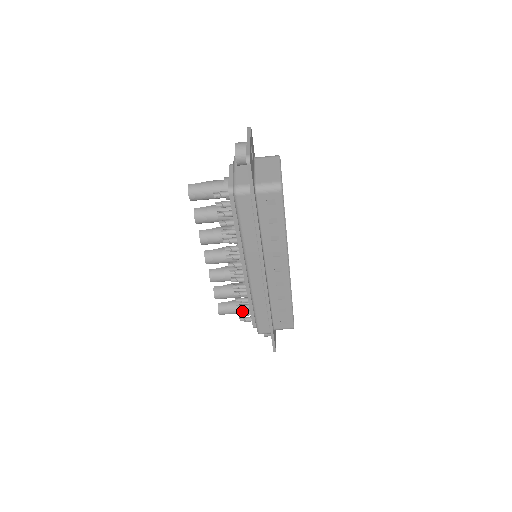
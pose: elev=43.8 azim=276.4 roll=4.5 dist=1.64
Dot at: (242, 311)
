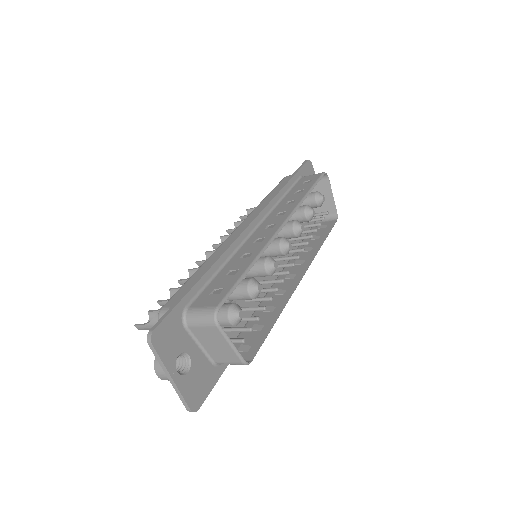
Dot at: occluded
